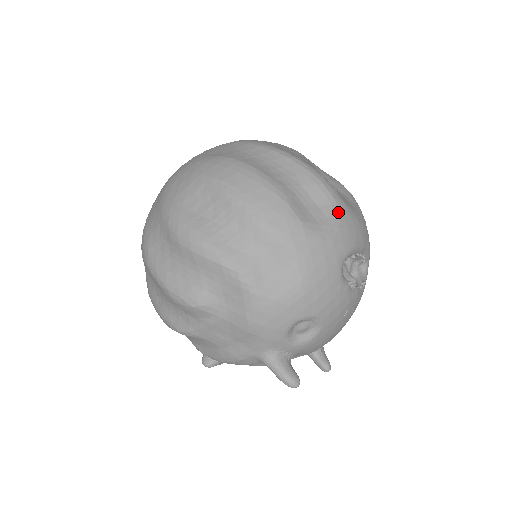
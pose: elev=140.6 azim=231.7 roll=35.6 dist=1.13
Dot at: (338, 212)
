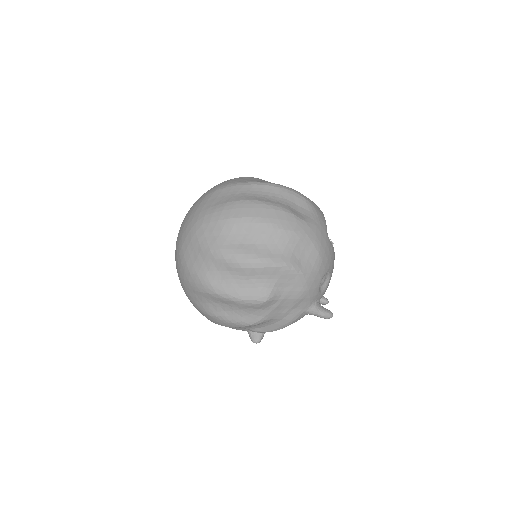
Dot at: (311, 206)
